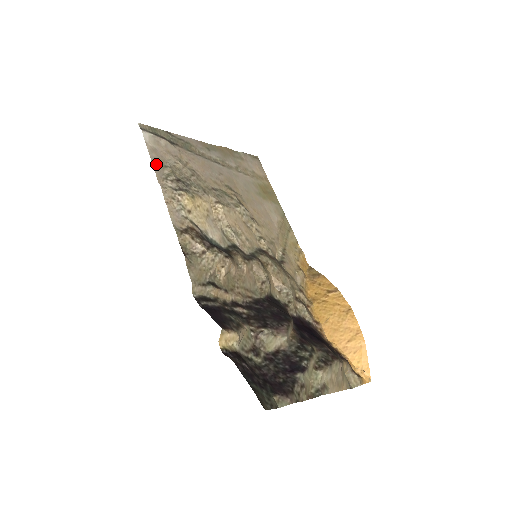
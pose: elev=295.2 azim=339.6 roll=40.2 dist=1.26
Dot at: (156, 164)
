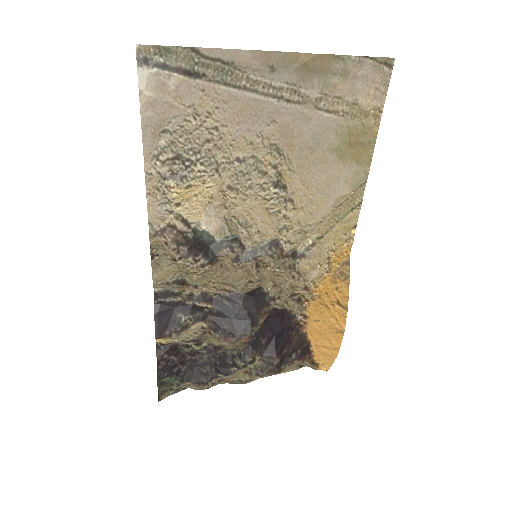
Dot at: (149, 131)
